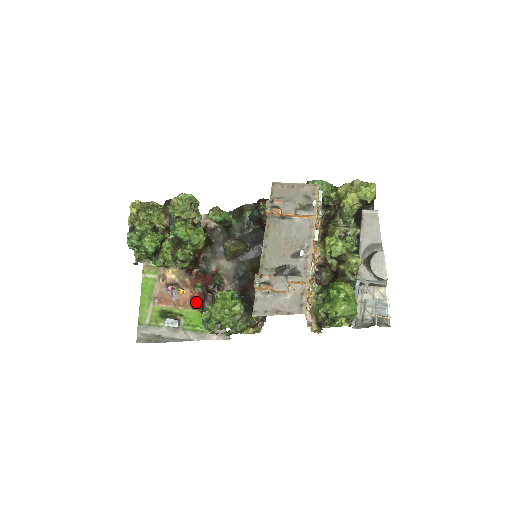
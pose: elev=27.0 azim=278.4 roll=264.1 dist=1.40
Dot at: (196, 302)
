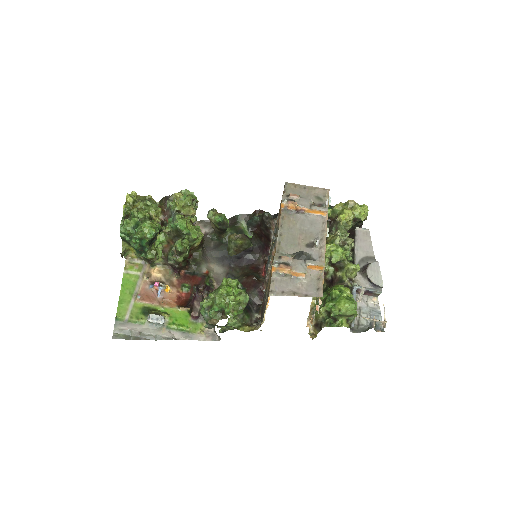
Dot at: (183, 302)
